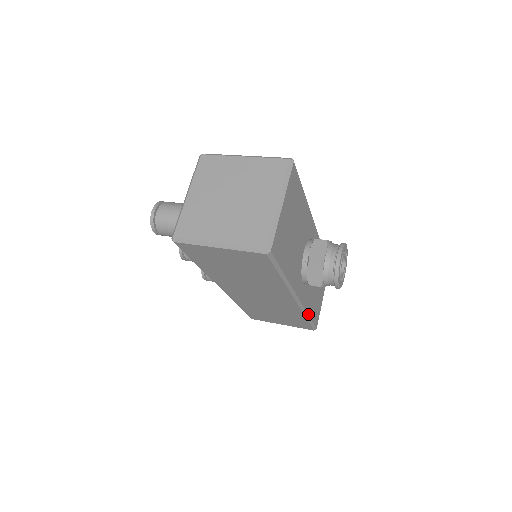
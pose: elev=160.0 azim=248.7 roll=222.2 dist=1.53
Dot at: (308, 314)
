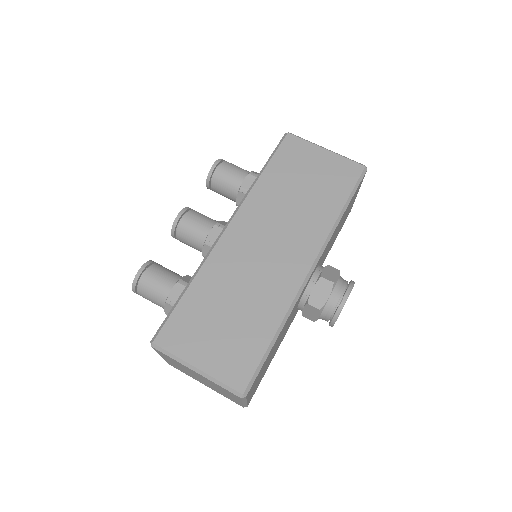
Dot at: (326, 256)
